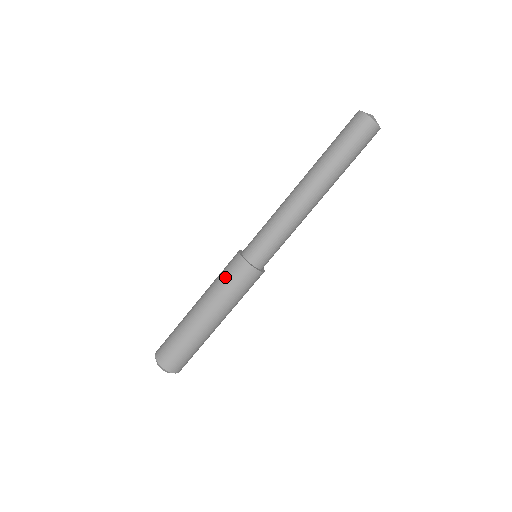
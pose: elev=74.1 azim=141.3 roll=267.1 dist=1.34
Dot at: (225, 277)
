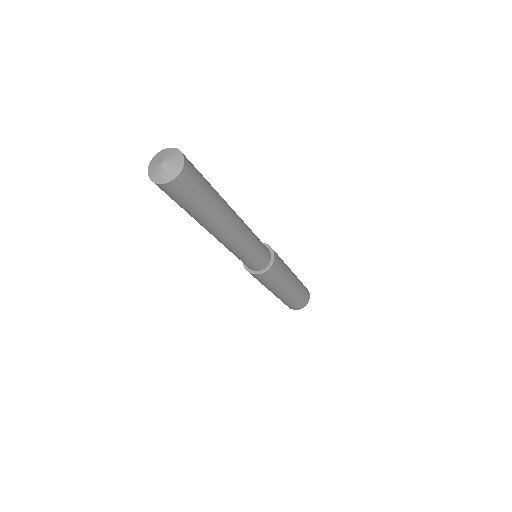
Dot at: occluded
